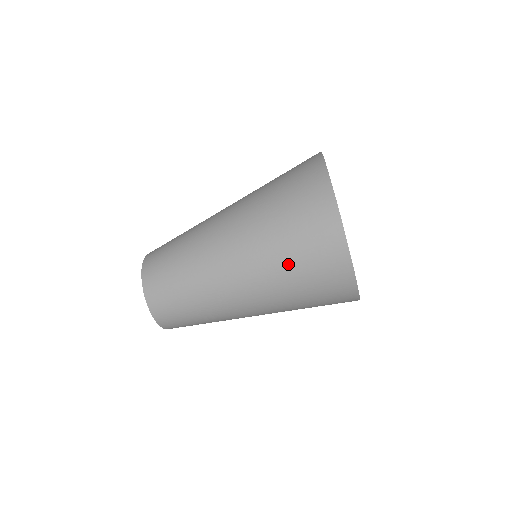
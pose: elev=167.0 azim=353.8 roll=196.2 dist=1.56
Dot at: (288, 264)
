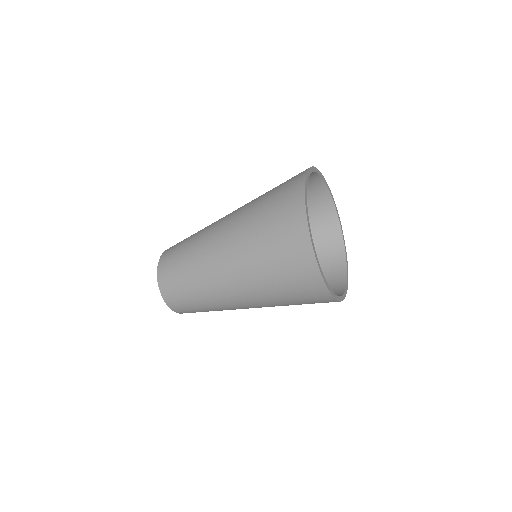
Dot at: (260, 232)
